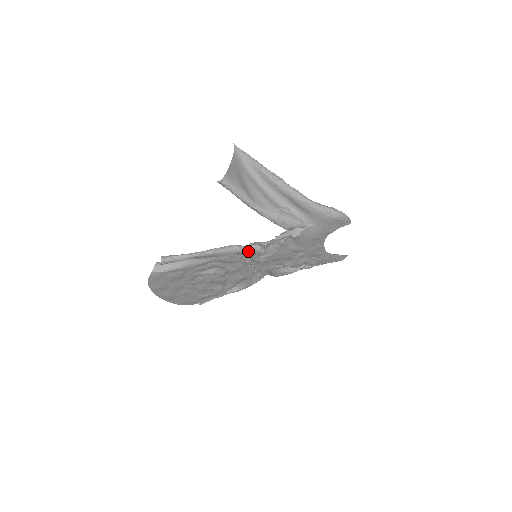
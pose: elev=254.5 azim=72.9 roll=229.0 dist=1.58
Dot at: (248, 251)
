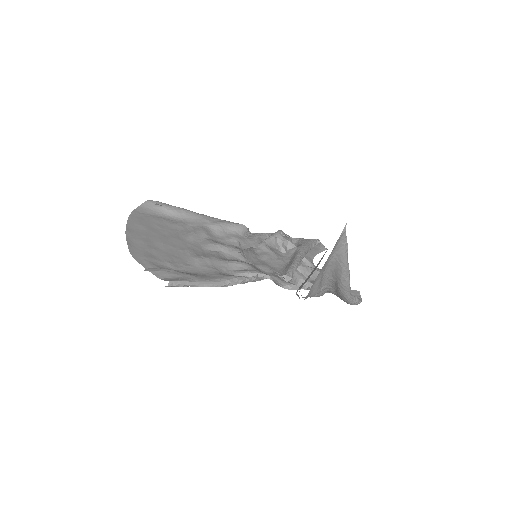
Dot at: occluded
